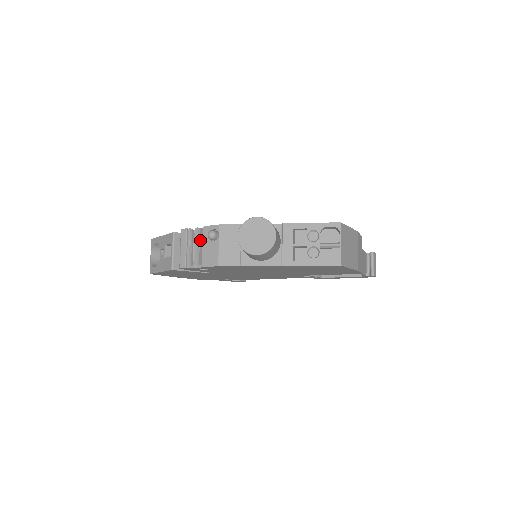
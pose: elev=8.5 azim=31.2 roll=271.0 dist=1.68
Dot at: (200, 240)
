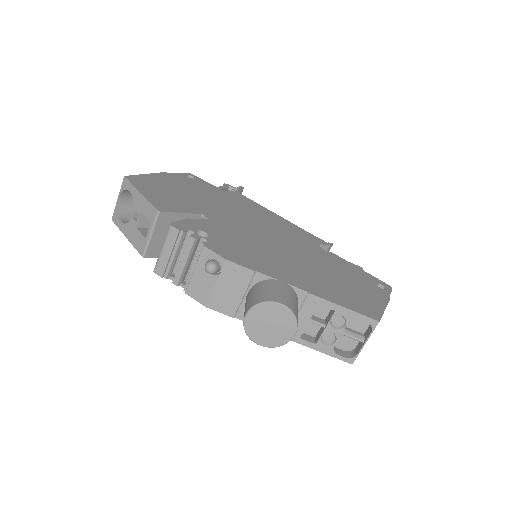
Dot at: (192, 253)
